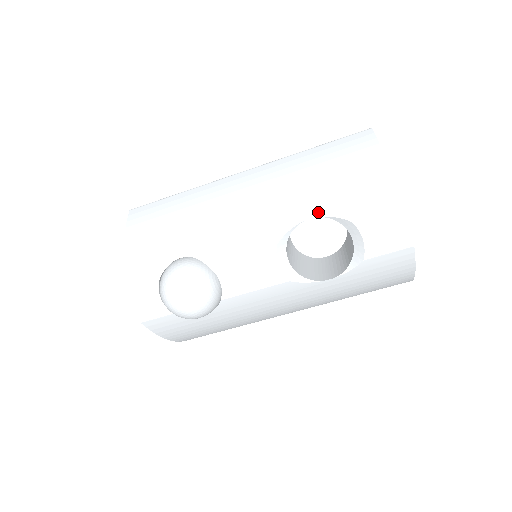
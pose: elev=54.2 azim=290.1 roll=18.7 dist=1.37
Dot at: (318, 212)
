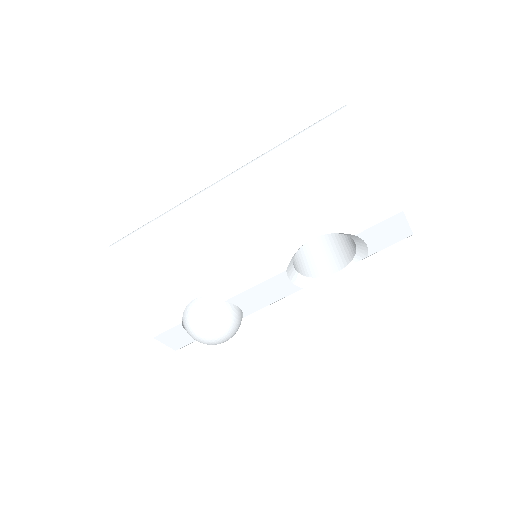
Dot at: (318, 231)
